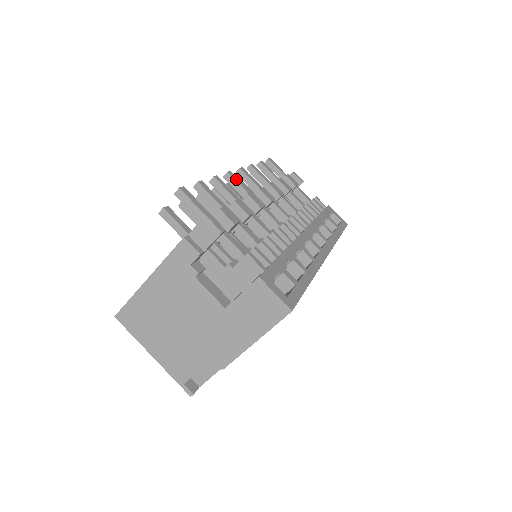
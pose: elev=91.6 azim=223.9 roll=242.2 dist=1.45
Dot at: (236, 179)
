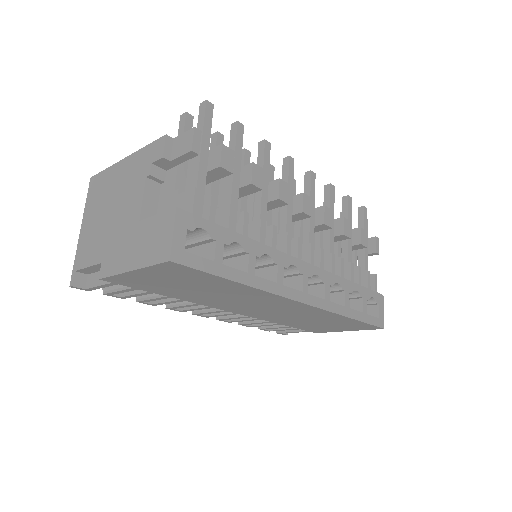
Dot at: (291, 168)
